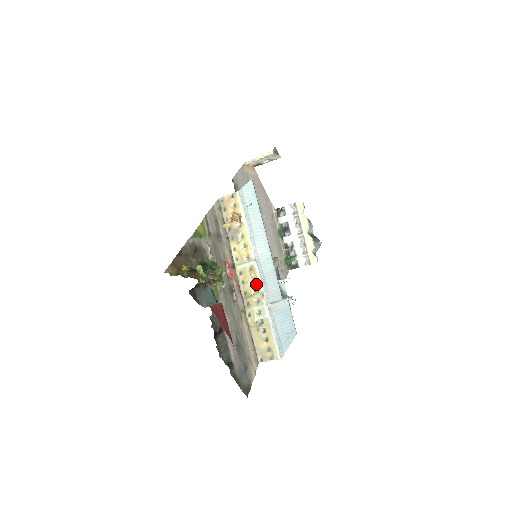
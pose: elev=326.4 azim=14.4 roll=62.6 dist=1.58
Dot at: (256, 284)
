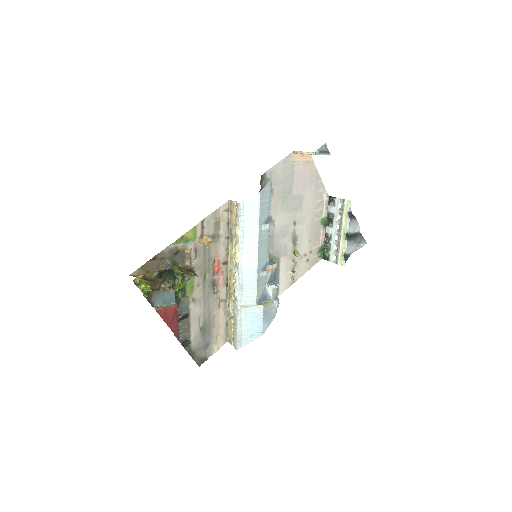
Dot at: (235, 286)
